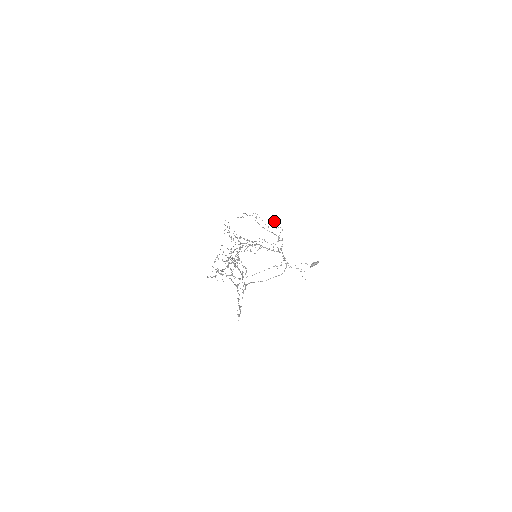
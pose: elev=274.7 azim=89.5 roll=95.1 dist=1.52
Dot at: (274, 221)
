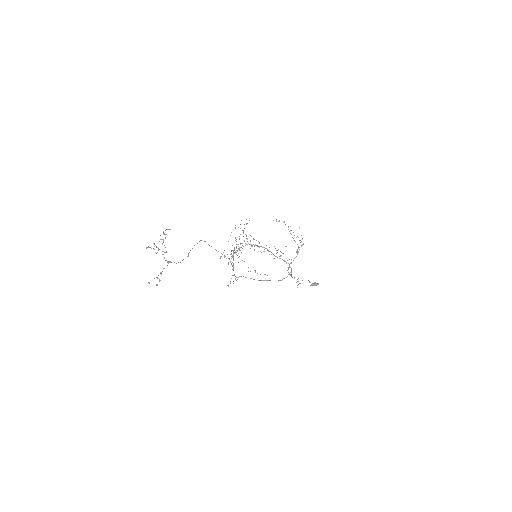
Dot at: occluded
